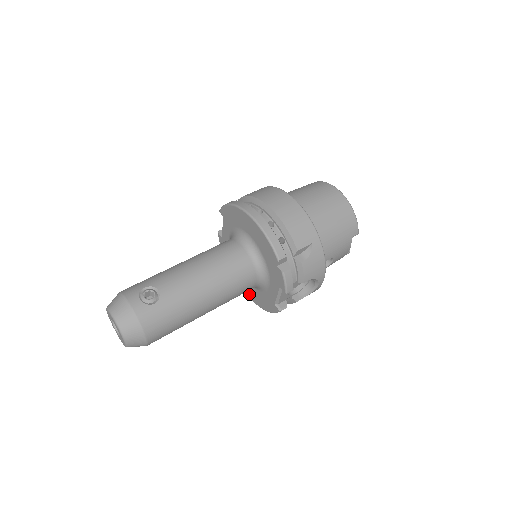
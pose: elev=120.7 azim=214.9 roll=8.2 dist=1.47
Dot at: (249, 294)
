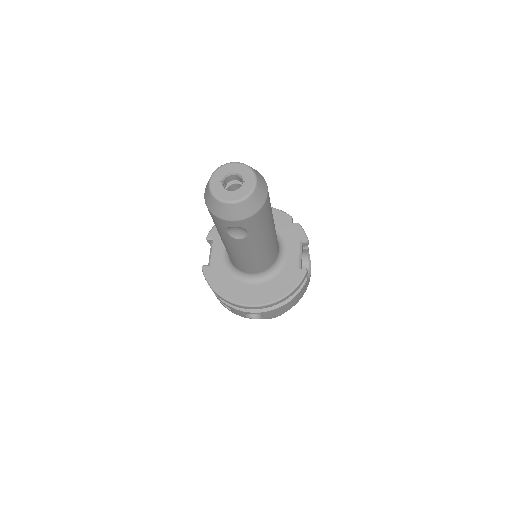
Dot at: (260, 299)
